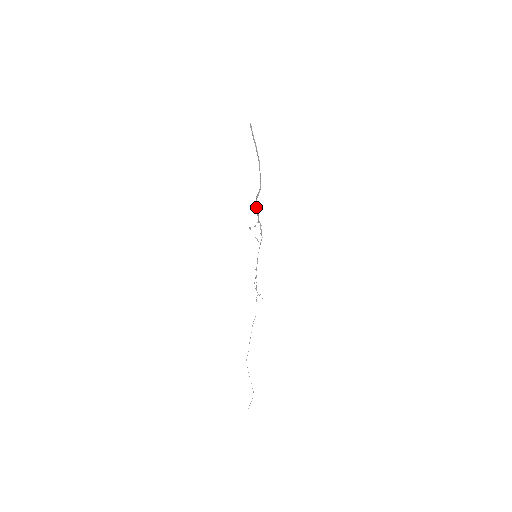
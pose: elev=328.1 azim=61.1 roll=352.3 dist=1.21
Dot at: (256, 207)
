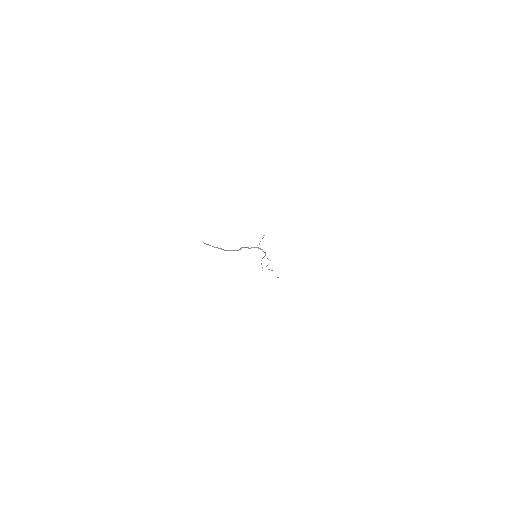
Dot at: (246, 247)
